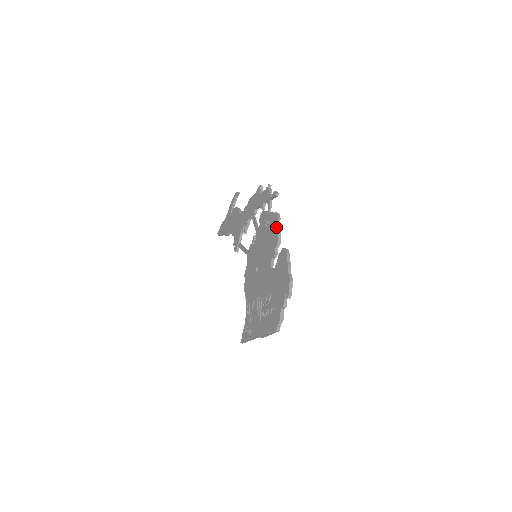
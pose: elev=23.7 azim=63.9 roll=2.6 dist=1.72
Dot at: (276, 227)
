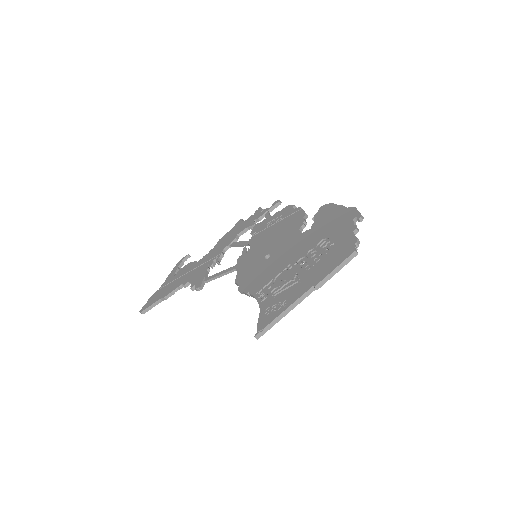
Dot at: (295, 209)
